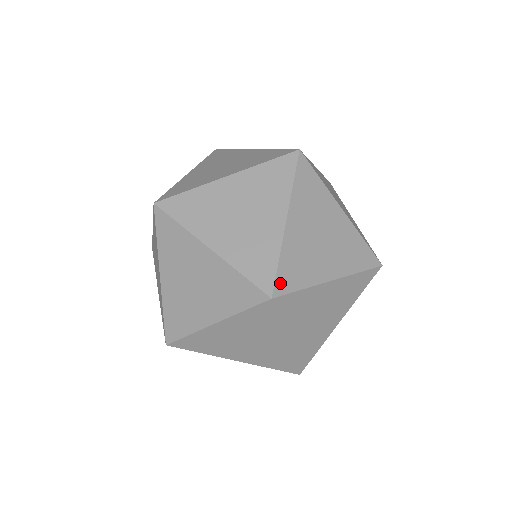
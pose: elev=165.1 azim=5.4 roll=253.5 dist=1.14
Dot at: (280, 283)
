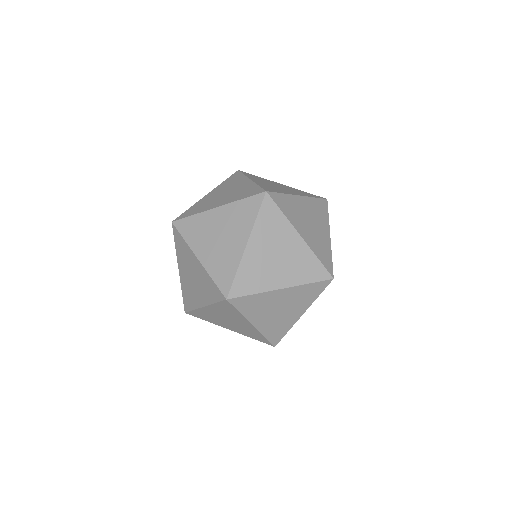
Dot at: (328, 268)
